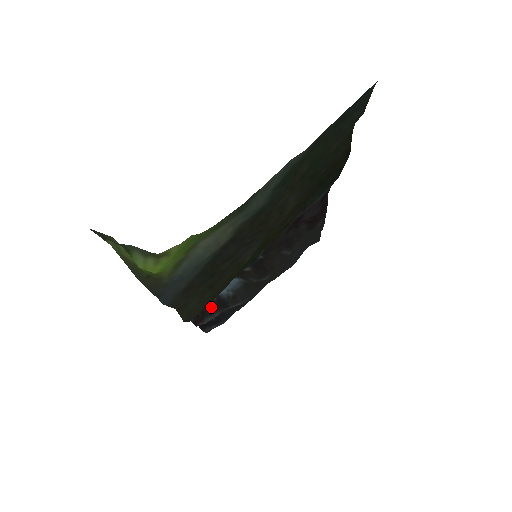
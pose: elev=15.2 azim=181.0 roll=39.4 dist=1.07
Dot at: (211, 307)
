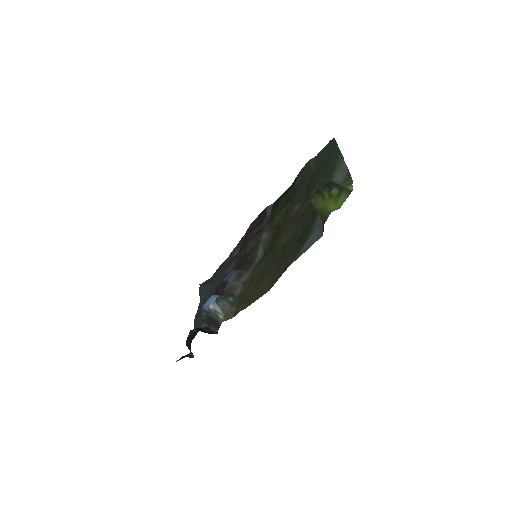
Dot at: (210, 322)
